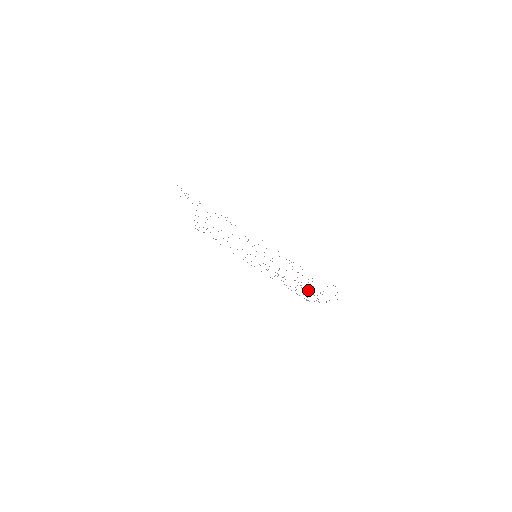
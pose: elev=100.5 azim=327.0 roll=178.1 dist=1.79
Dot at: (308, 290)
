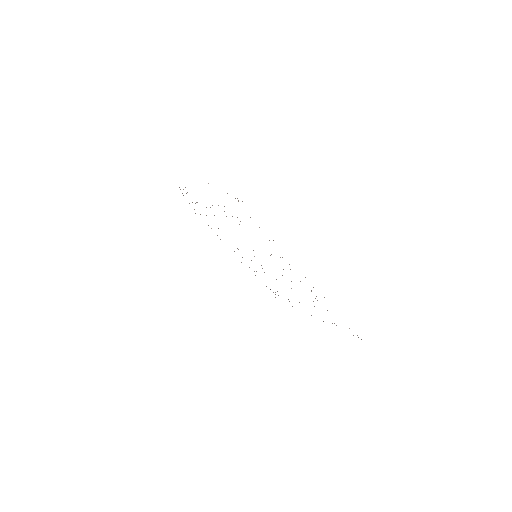
Dot at: occluded
